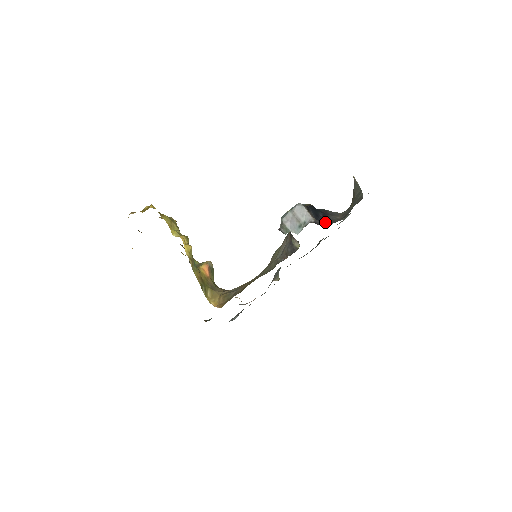
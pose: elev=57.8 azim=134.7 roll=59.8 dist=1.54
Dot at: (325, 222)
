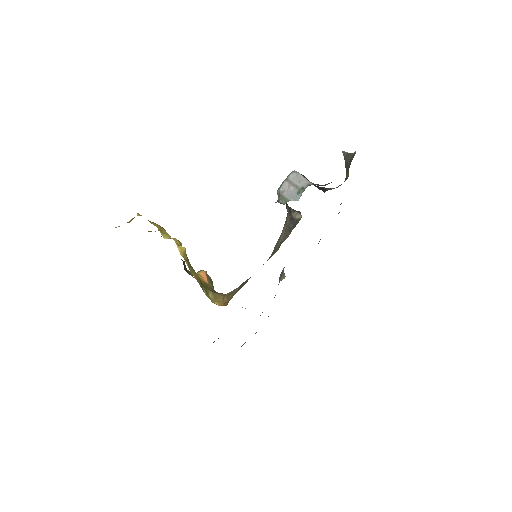
Dot at: occluded
